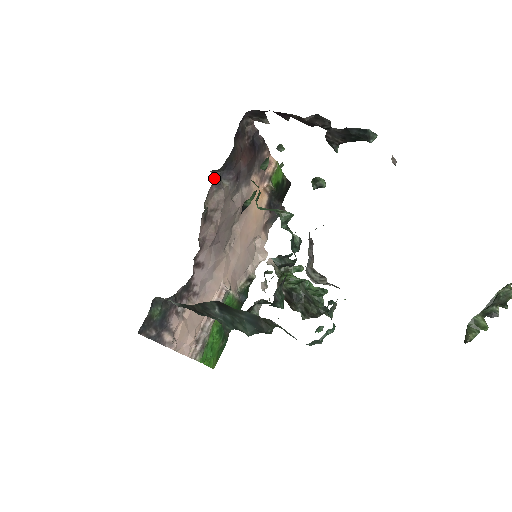
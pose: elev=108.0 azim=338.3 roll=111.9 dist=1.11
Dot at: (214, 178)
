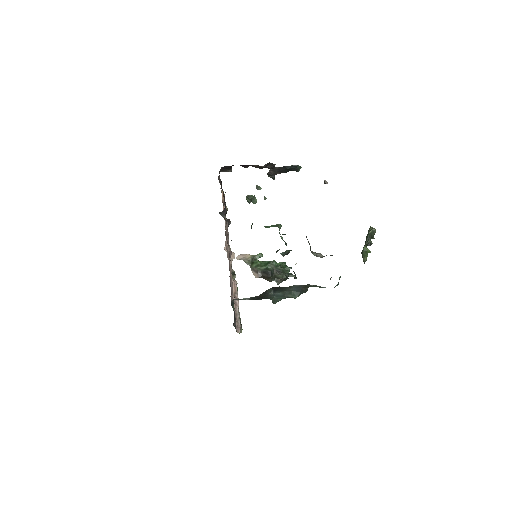
Dot at: occluded
